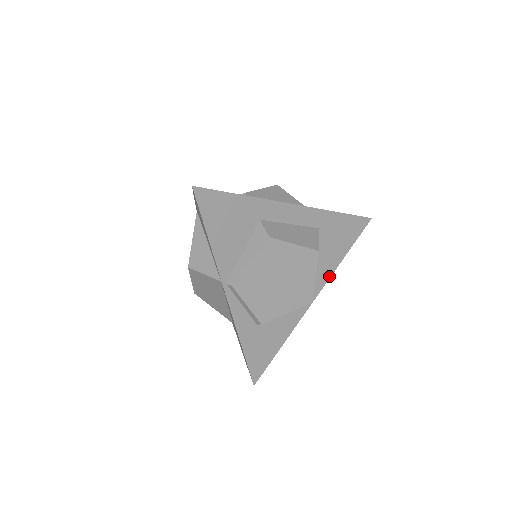
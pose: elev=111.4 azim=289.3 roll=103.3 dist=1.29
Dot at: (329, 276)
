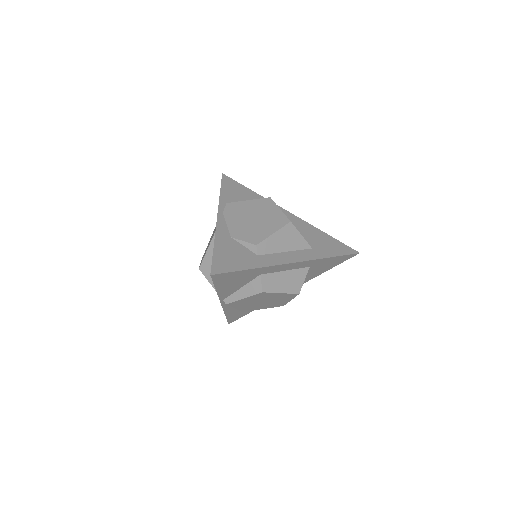
Dot at: (307, 281)
